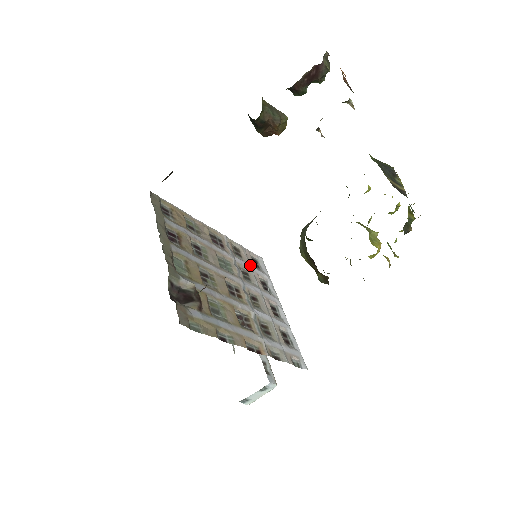
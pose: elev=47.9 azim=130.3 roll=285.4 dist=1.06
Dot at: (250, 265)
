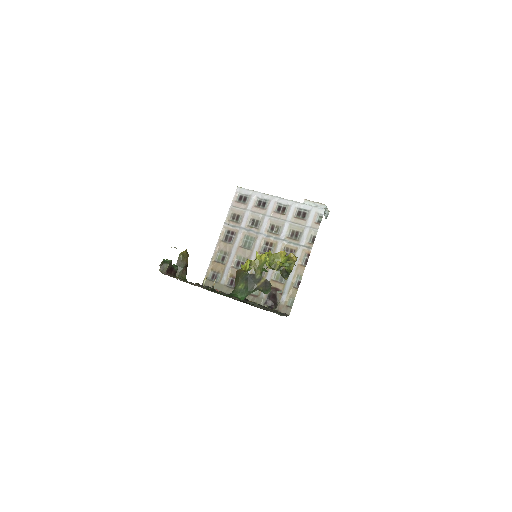
Dot at: (246, 212)
